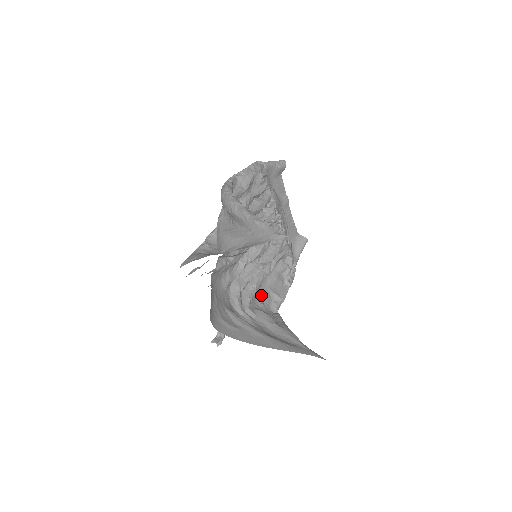
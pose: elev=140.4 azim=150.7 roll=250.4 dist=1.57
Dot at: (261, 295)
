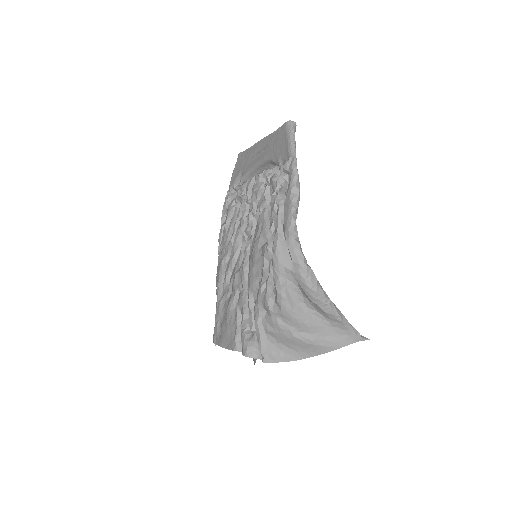
Dot at: occluded
